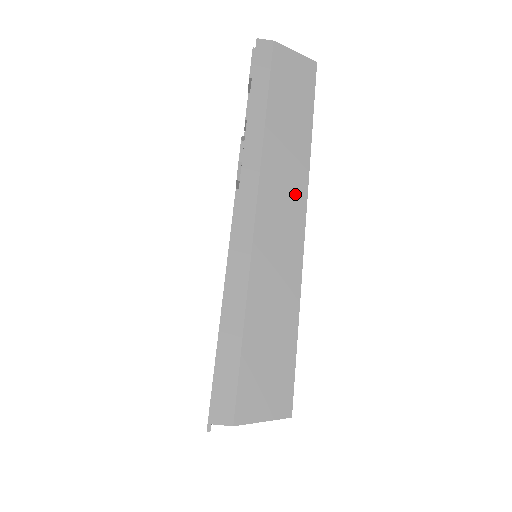
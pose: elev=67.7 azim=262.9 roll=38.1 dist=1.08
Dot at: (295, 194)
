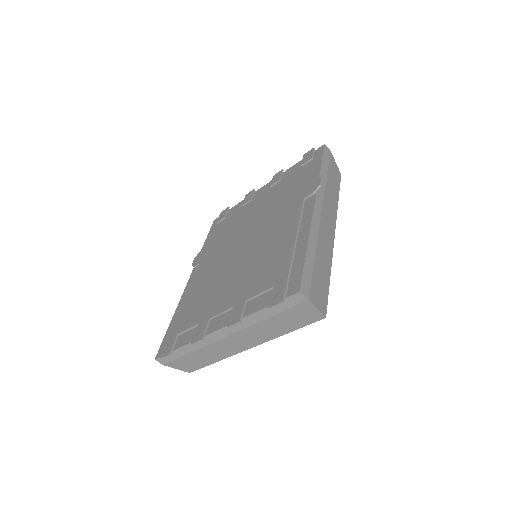
Dot at: (333, 219)
